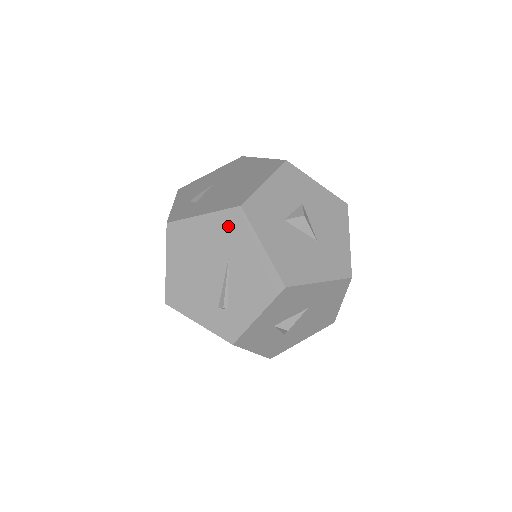
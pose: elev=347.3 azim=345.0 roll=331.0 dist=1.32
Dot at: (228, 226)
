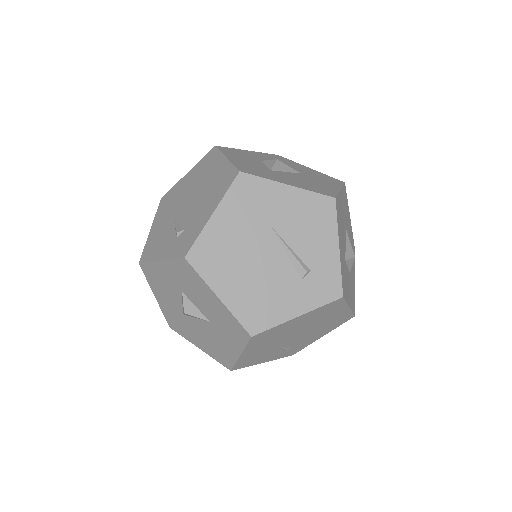
Dot at: (244, 199)
